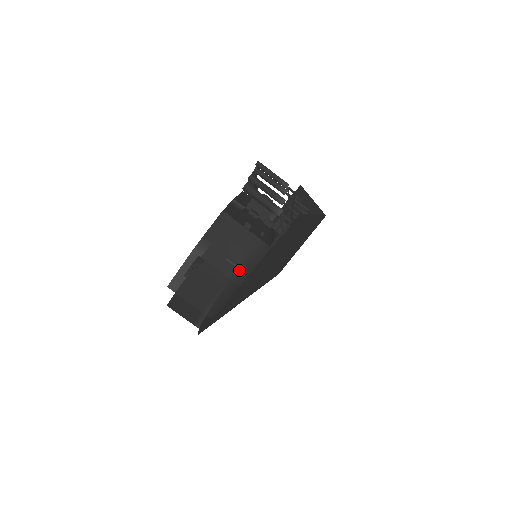
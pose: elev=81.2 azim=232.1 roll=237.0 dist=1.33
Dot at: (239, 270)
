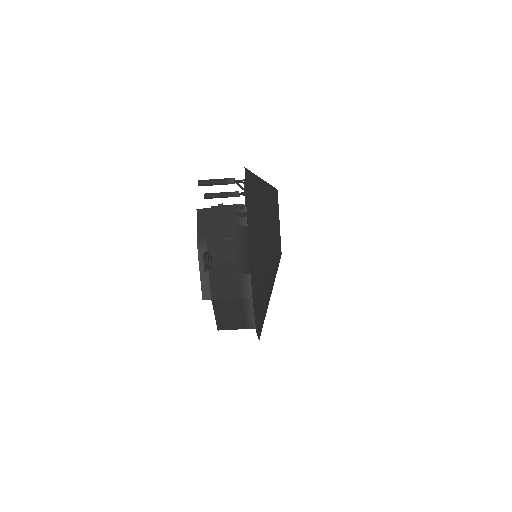
Dot at: (238, 239)
